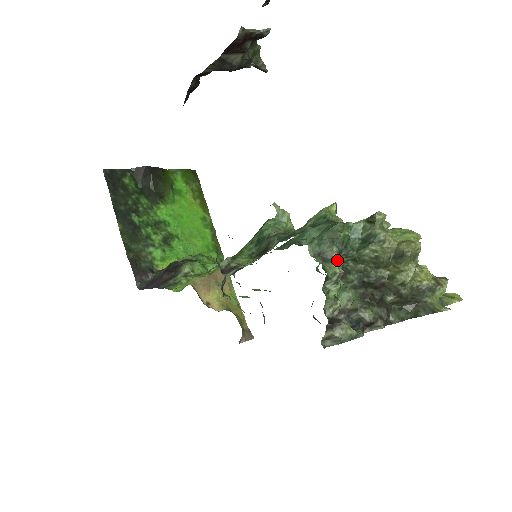
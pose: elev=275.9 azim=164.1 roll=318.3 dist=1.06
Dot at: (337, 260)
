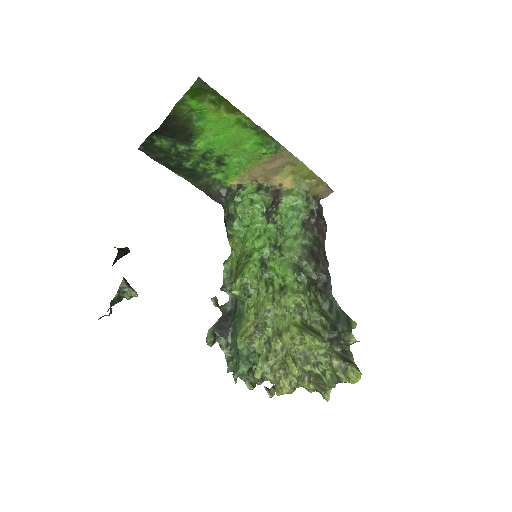
Dot at: (248, 376)
